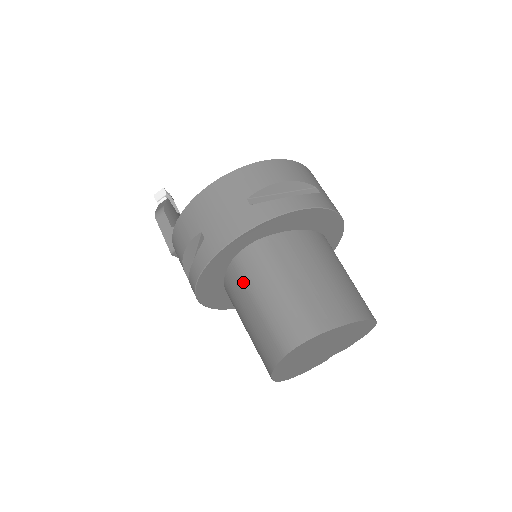
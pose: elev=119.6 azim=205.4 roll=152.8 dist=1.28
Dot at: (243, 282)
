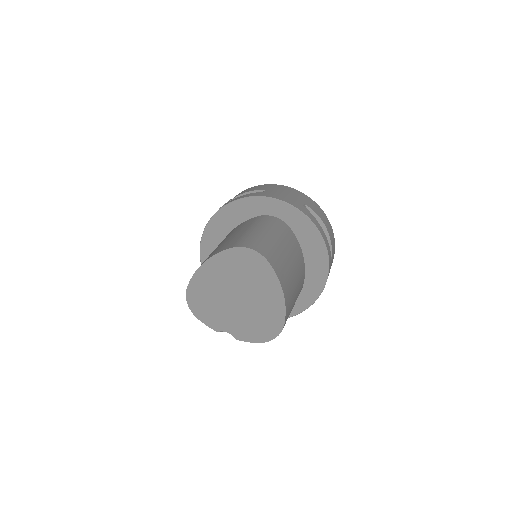
Dot at: (253, 222)
